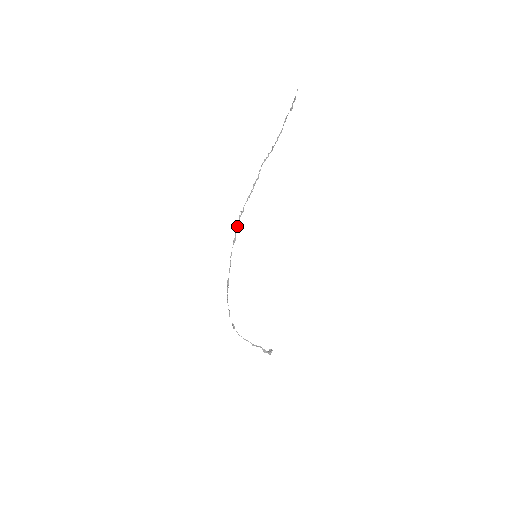
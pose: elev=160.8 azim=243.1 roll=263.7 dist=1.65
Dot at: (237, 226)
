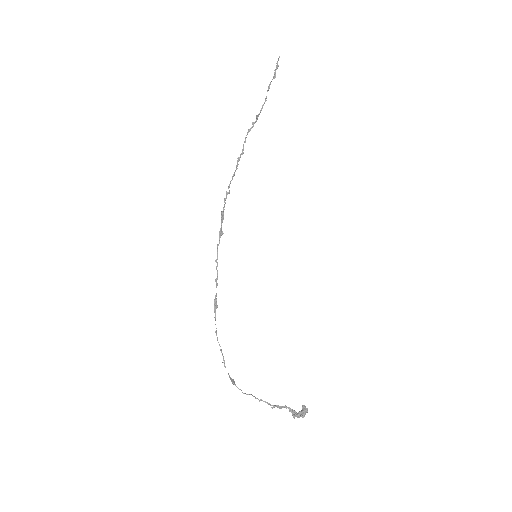
Dot at: (223, 212)
